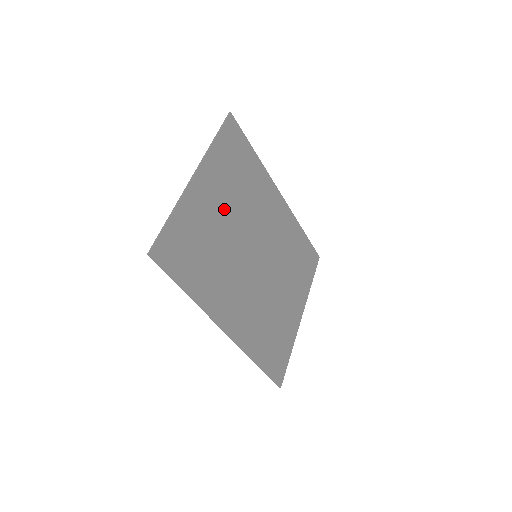
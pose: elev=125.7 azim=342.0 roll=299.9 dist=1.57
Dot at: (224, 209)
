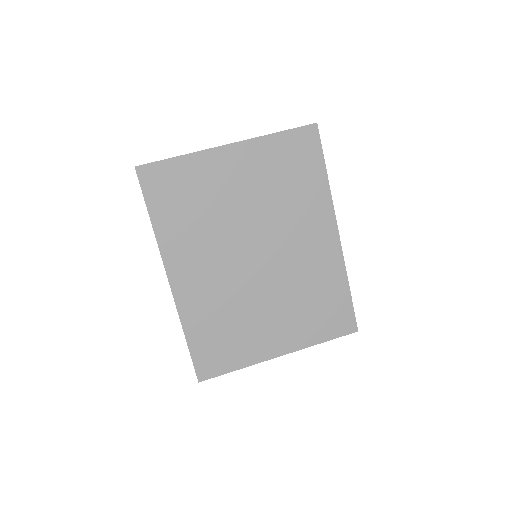
Dot at: (243, 191)
